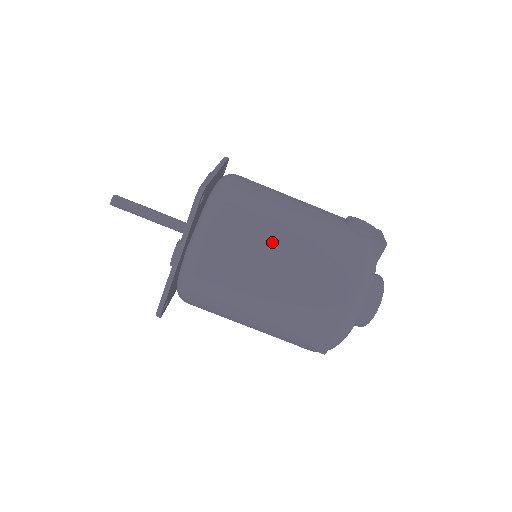
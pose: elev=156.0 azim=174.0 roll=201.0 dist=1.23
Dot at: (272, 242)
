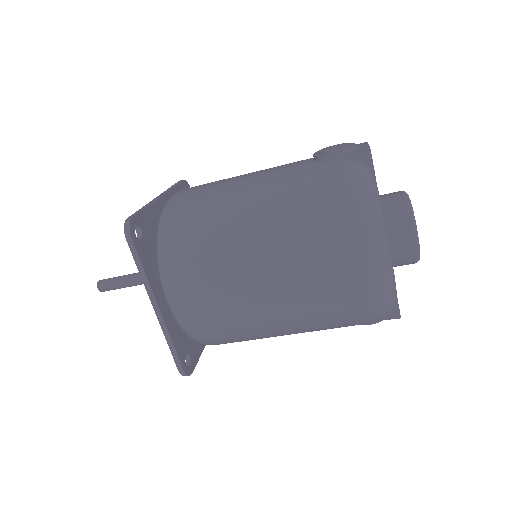
Dot at: (233, 230)
